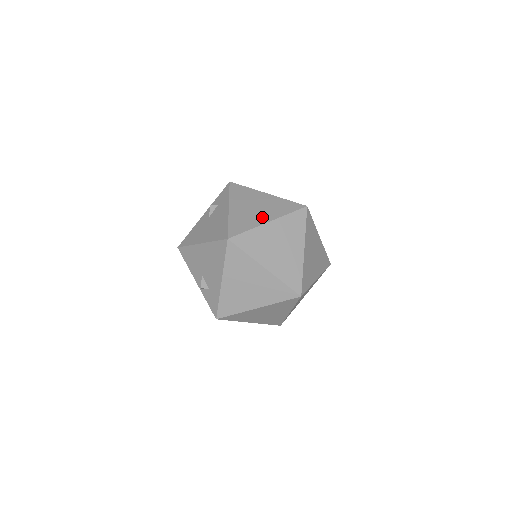
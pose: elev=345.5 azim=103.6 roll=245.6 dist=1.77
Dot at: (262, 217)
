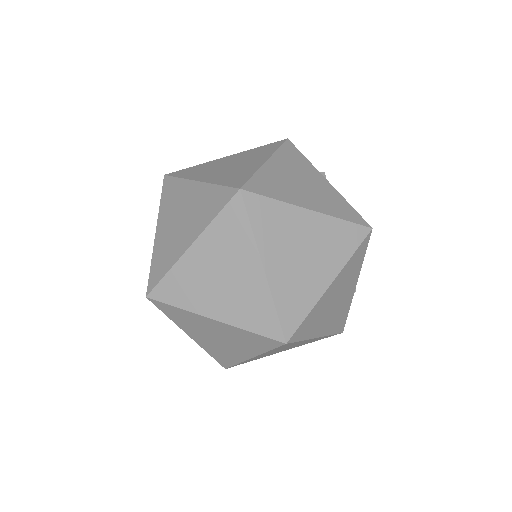
Dot at: (184, 238)
